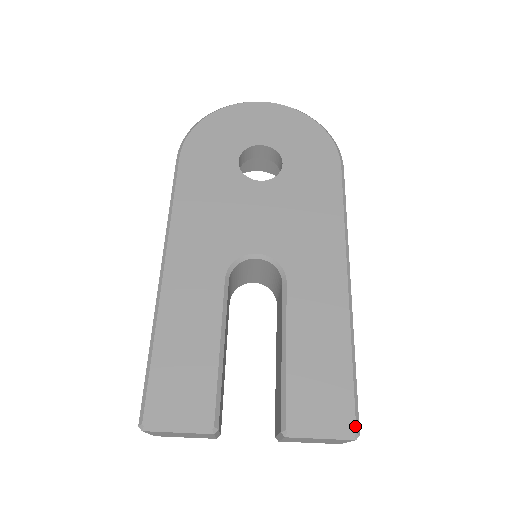
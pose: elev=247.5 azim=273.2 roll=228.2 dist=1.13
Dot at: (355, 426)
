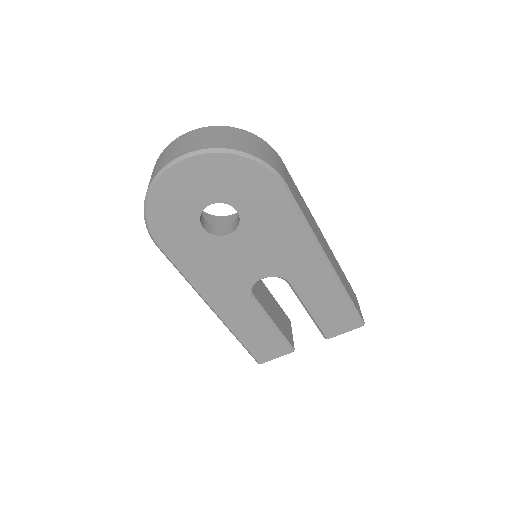
Dot at: (361, 324)
